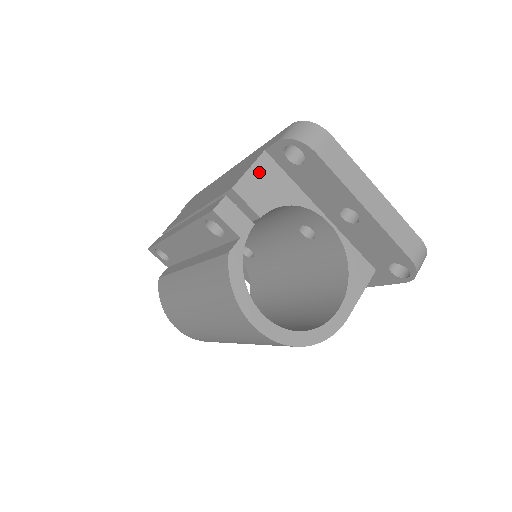
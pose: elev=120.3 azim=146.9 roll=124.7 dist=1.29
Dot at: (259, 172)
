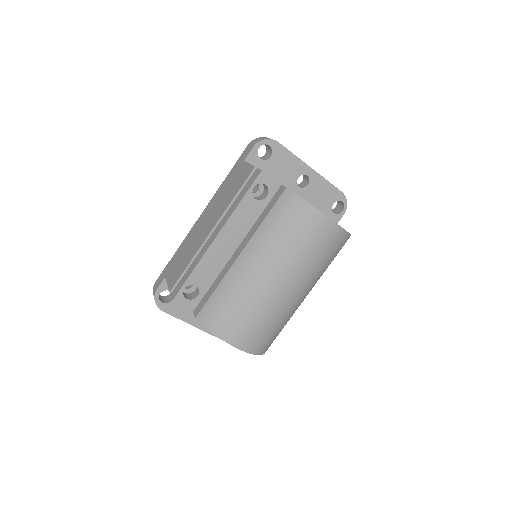
Dot at: occluded
